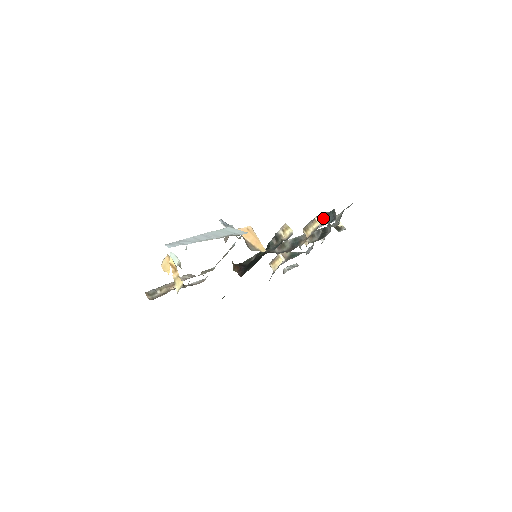
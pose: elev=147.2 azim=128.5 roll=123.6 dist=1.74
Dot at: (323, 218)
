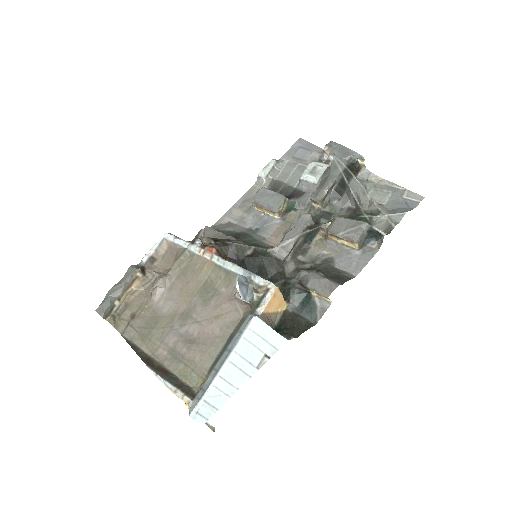
Dot at: (362, 237)
